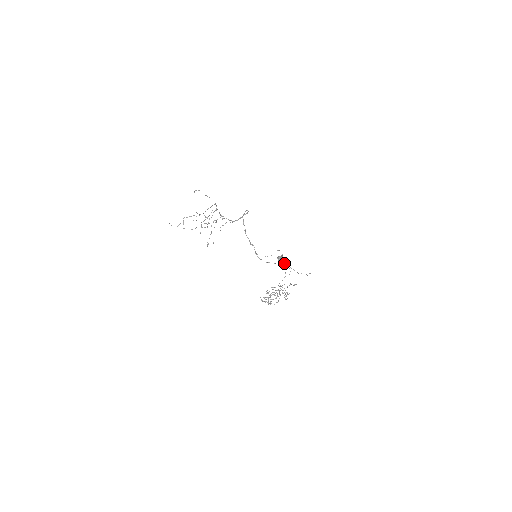
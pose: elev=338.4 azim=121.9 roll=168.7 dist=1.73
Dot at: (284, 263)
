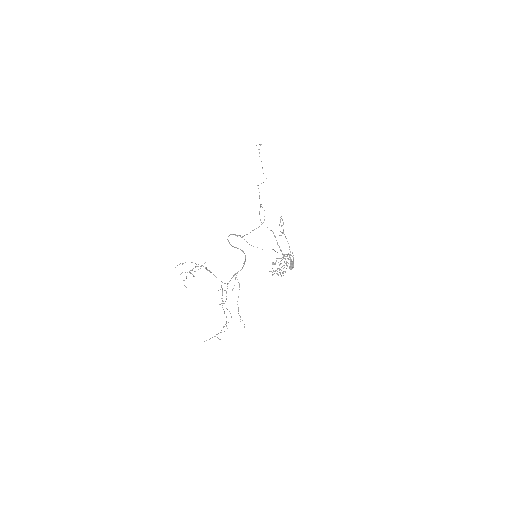
Dot at: occluded
